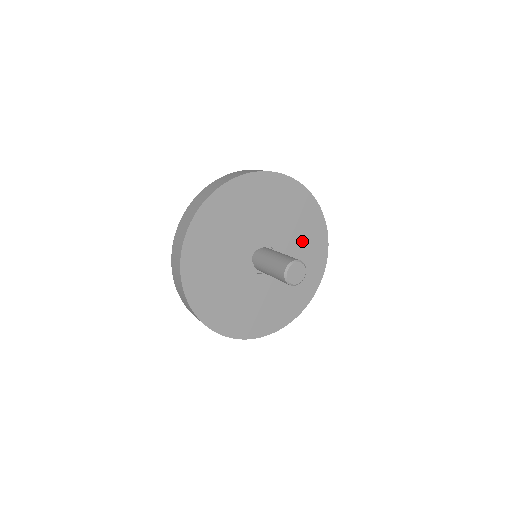
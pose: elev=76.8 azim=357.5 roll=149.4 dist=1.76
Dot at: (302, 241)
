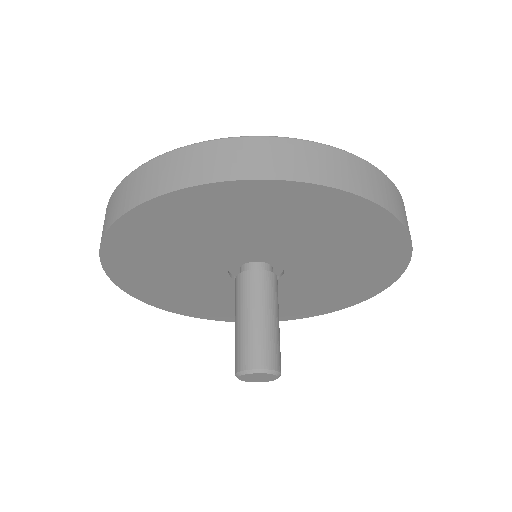
Dot at: (346, 269)
